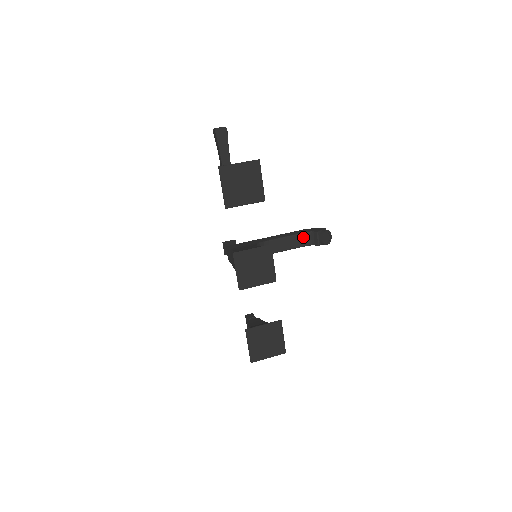
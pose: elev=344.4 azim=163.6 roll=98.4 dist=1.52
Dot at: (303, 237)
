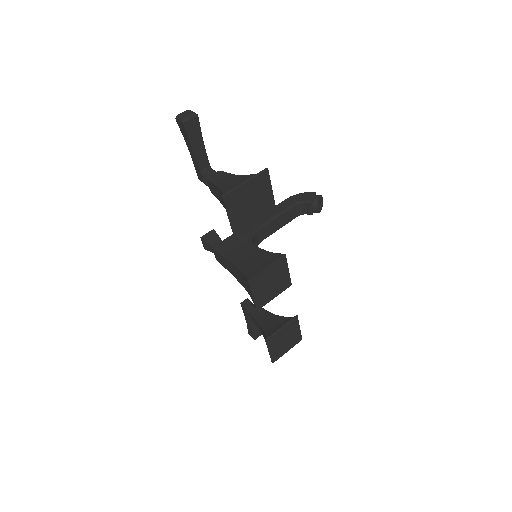
Dot at: (294, 209)
